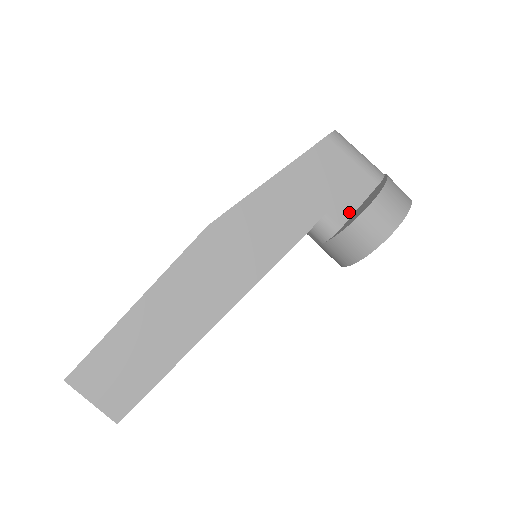
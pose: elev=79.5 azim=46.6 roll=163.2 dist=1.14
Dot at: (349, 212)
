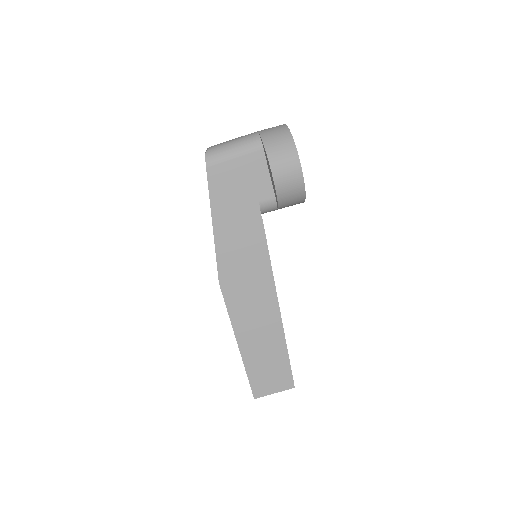
Dot at: (269, 185)
